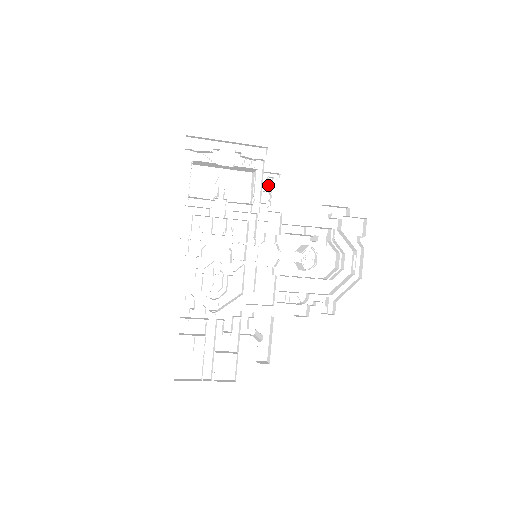
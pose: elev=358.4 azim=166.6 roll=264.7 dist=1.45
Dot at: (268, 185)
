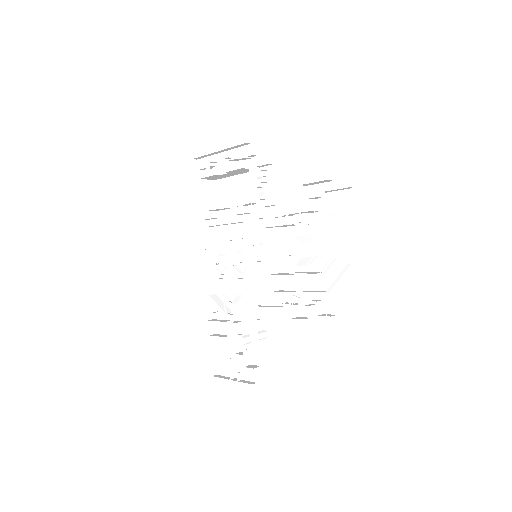
Dot at: (265, 179)
